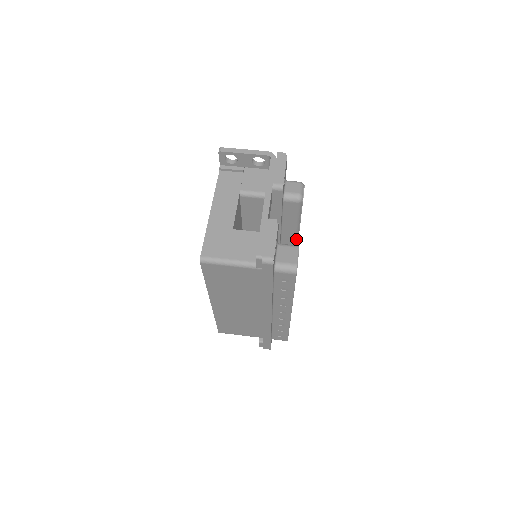
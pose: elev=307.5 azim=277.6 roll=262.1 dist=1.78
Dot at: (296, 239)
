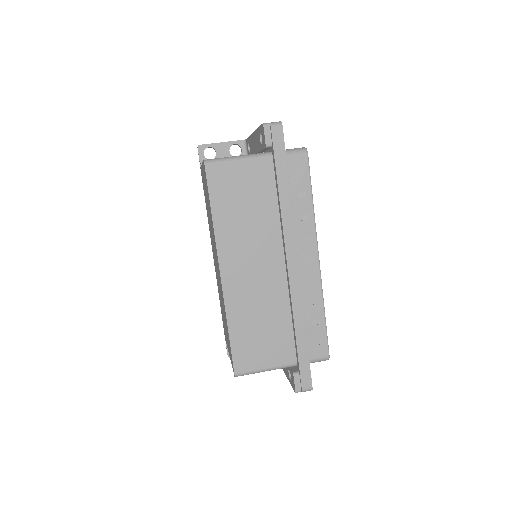
Dot at: occluded
